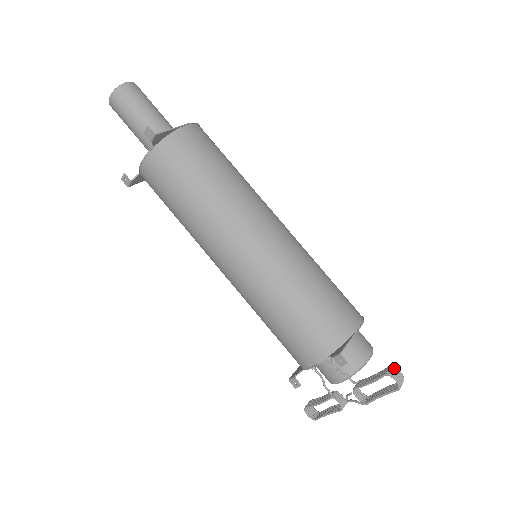
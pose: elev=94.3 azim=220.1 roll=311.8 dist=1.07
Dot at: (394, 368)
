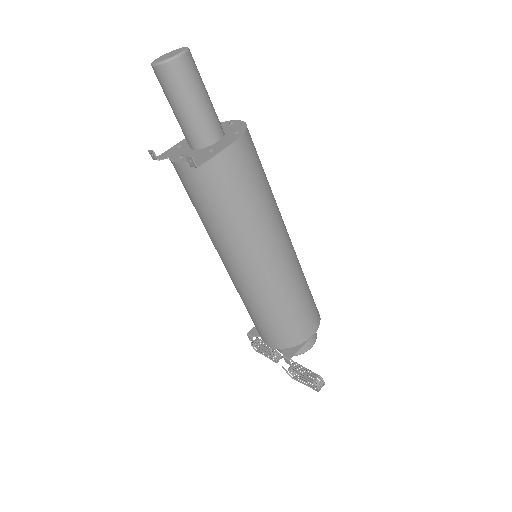
Dot at: (321, 379)
